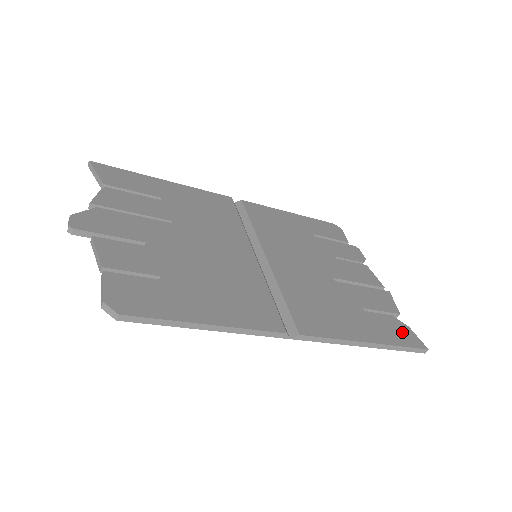
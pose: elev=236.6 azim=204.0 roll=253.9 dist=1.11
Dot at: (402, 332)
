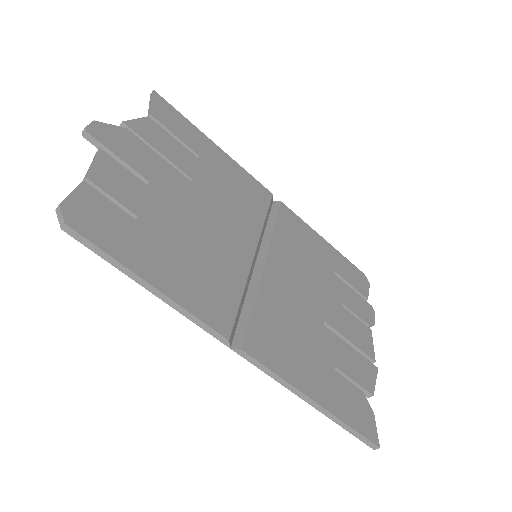
Dot at: (362, 414)
